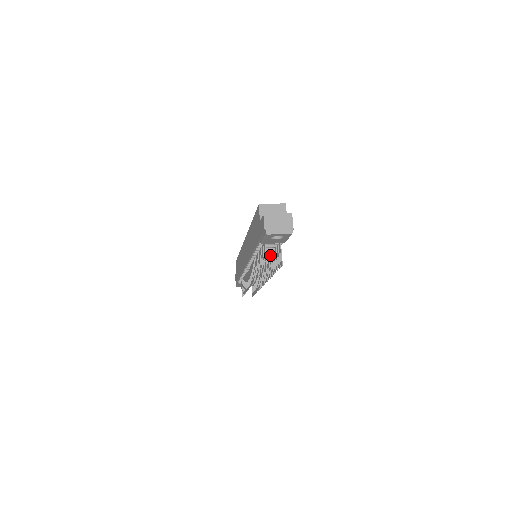
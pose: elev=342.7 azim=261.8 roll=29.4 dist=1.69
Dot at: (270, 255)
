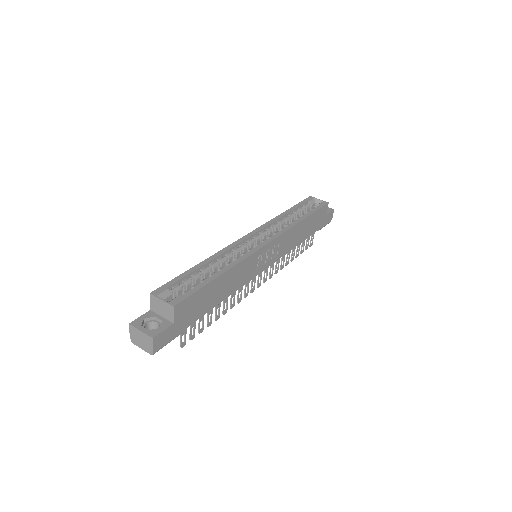
Dot at: occluded
